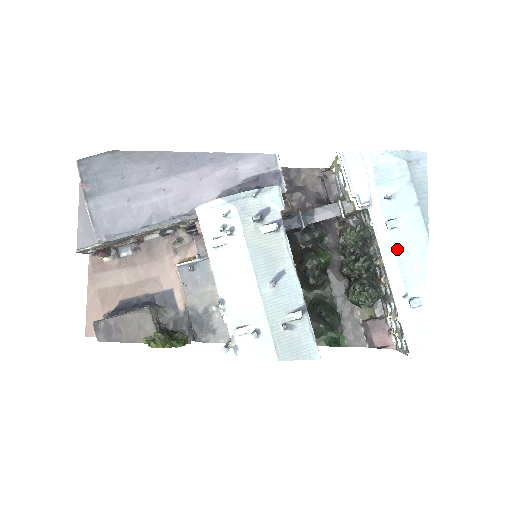
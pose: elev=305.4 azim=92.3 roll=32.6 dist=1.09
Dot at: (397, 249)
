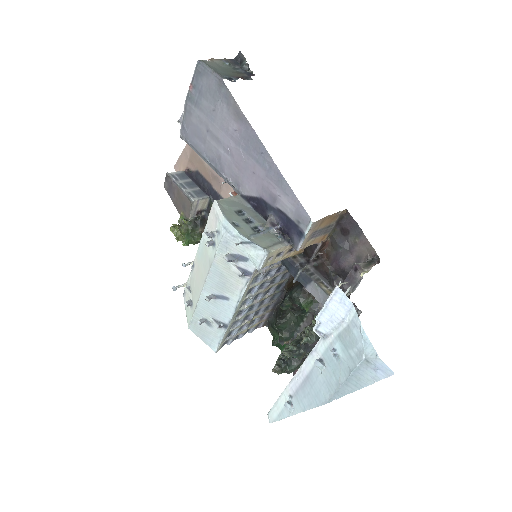
Dot at: (310, 377)
